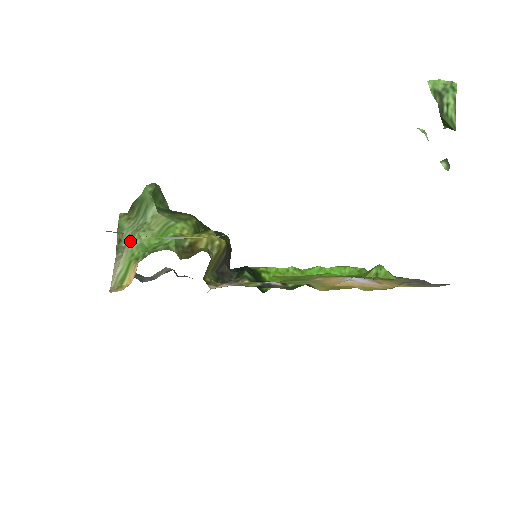
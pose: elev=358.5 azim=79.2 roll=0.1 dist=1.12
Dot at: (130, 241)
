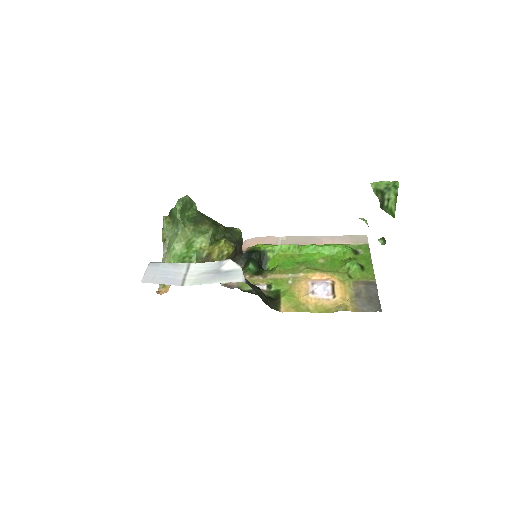
Dot at: (169, 249)
